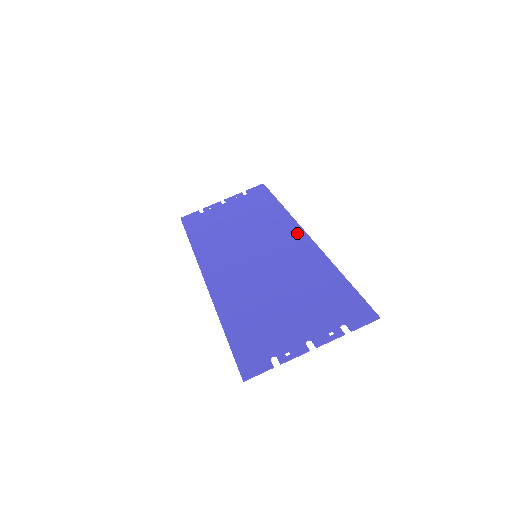
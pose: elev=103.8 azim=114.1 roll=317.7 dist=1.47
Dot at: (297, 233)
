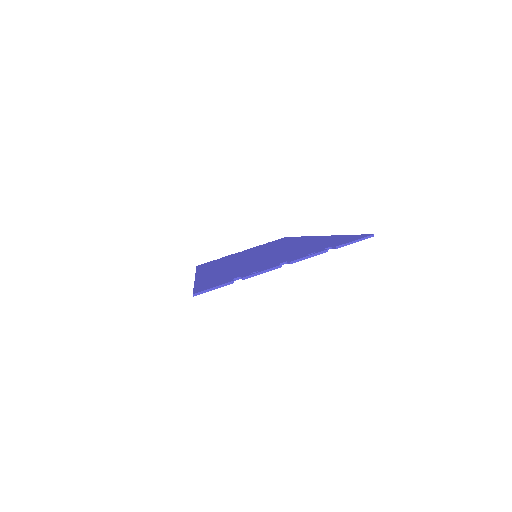
Dot at: (304, 238)
